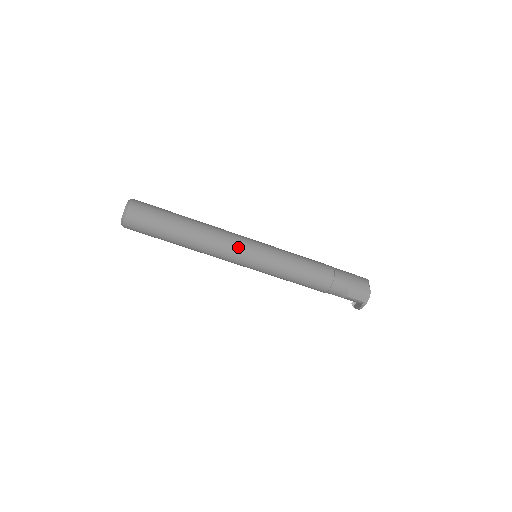
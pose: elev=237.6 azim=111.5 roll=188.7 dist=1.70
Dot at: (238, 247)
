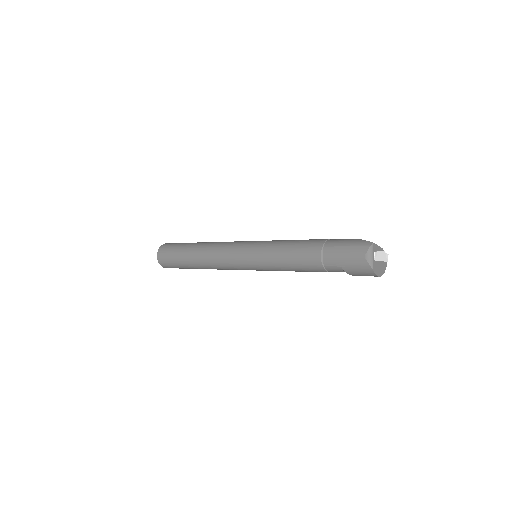
Dot at: (232, 266)
